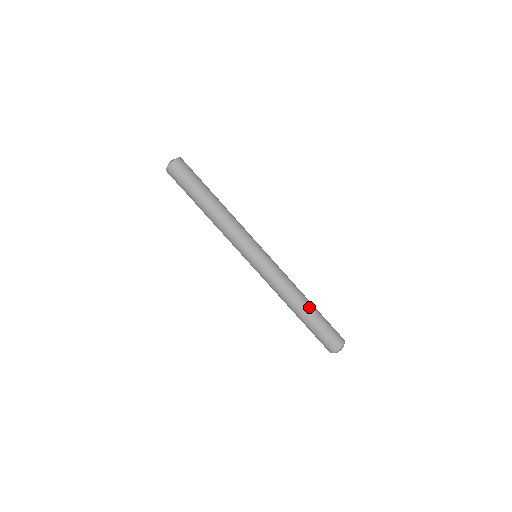
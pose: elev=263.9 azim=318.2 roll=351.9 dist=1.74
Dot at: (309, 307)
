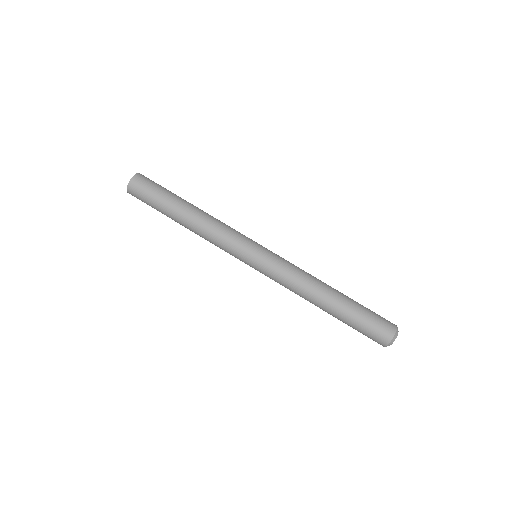
Dot at: (335, 301)
